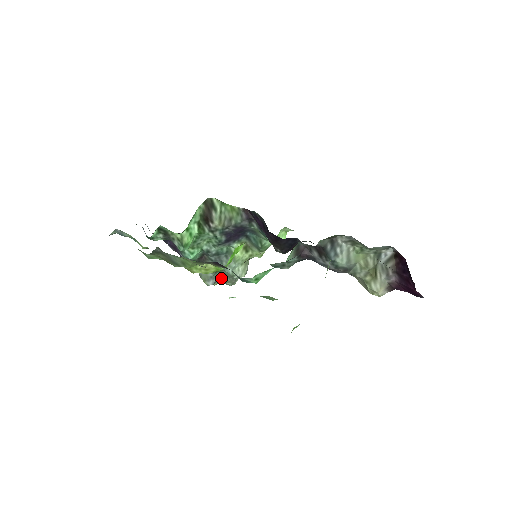
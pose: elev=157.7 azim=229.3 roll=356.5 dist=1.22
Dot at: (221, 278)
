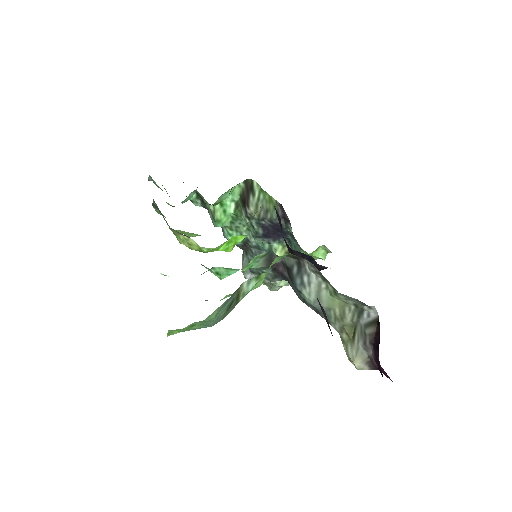
Dot at: occluded
